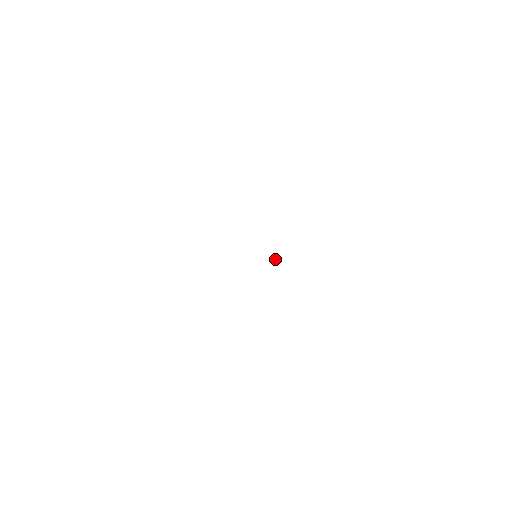
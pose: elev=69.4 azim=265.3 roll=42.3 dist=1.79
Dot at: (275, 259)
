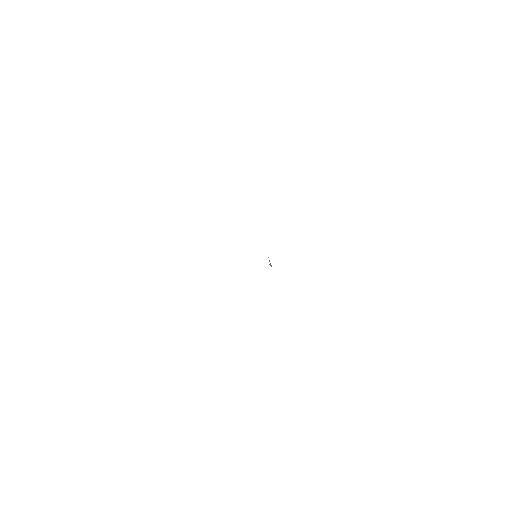
Dot at: occluded
